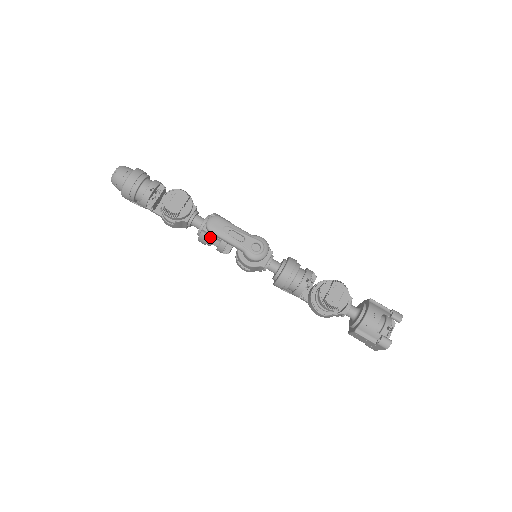
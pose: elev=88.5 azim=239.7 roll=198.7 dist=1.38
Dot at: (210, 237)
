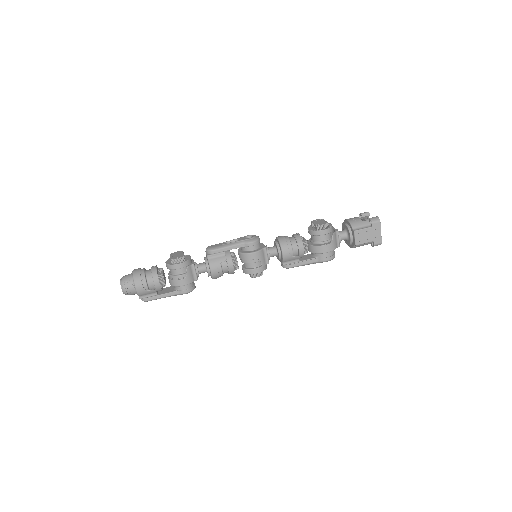
Dot at: (216, 258)
